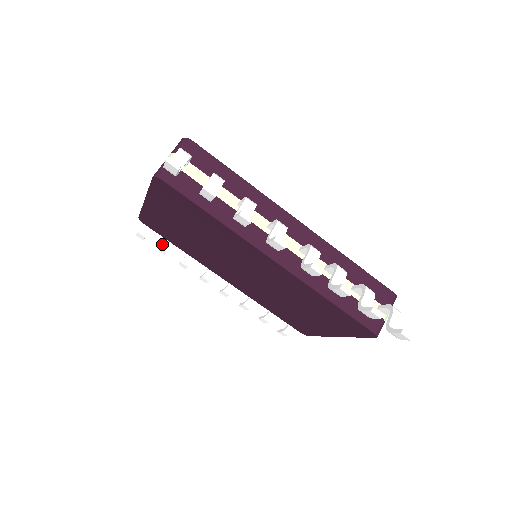
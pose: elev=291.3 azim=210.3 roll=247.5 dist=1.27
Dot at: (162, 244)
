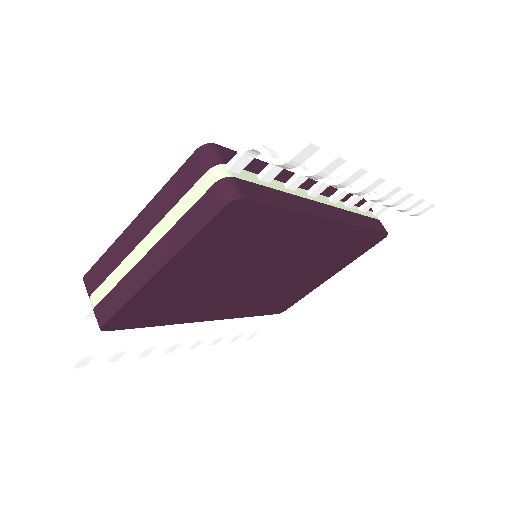
Dot at: (119, 346)
